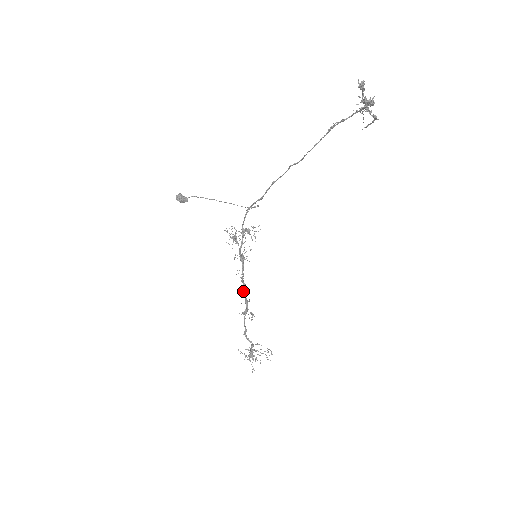
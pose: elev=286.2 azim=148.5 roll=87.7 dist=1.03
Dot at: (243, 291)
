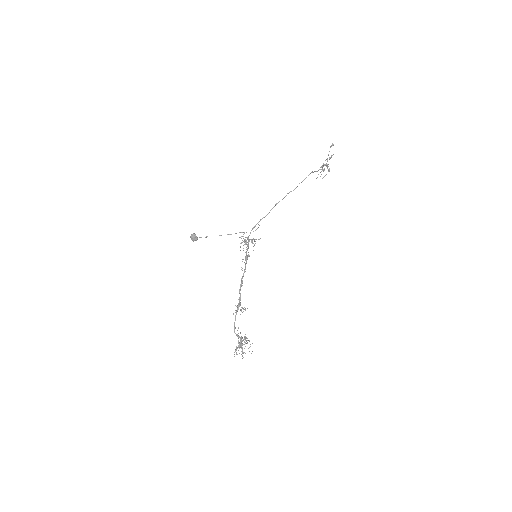
Dot at: (240, 289)
